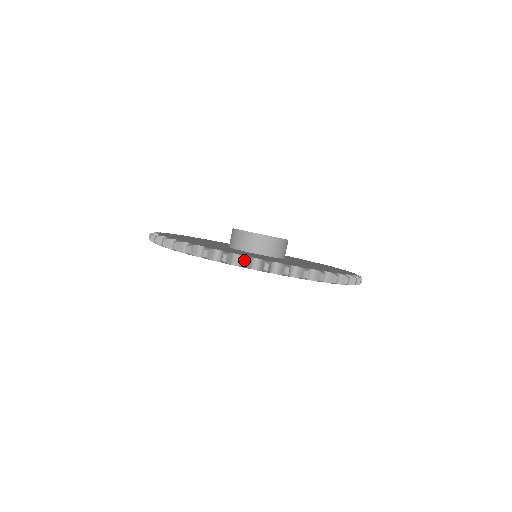
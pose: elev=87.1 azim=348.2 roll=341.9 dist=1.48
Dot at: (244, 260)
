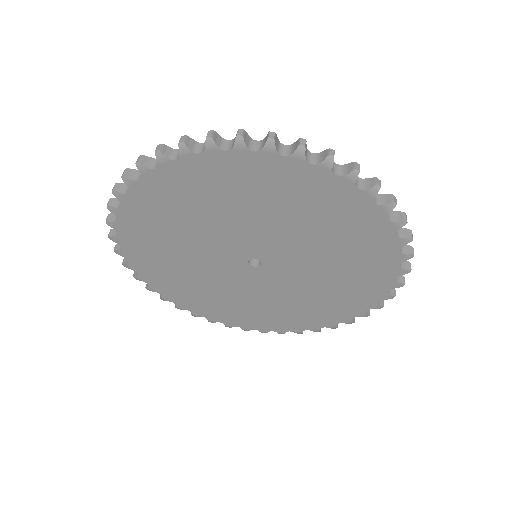
Dot at: (394, 196)
